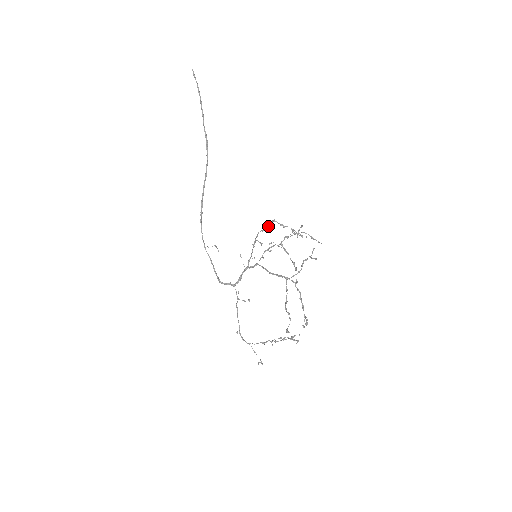
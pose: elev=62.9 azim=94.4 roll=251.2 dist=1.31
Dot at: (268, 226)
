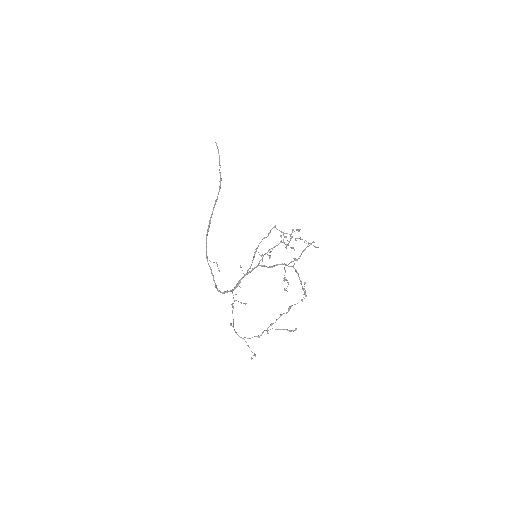
Dot at: (269, 233)
